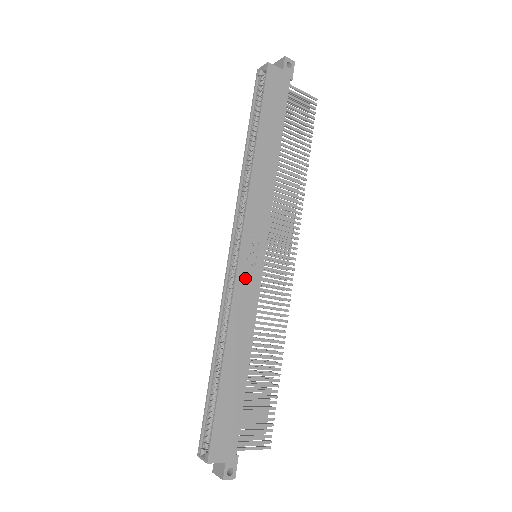
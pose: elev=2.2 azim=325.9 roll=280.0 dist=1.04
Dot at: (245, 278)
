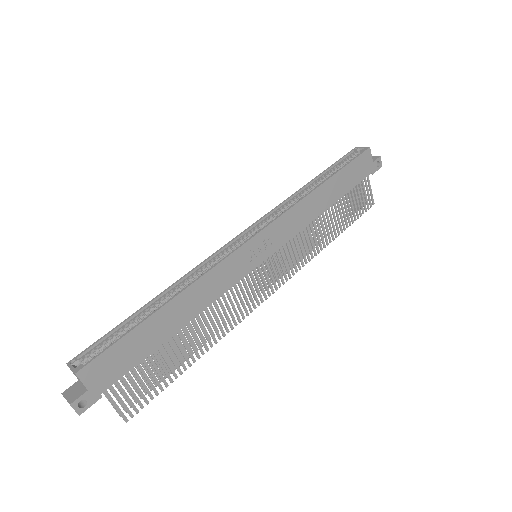
Dot at: (239, 259)
